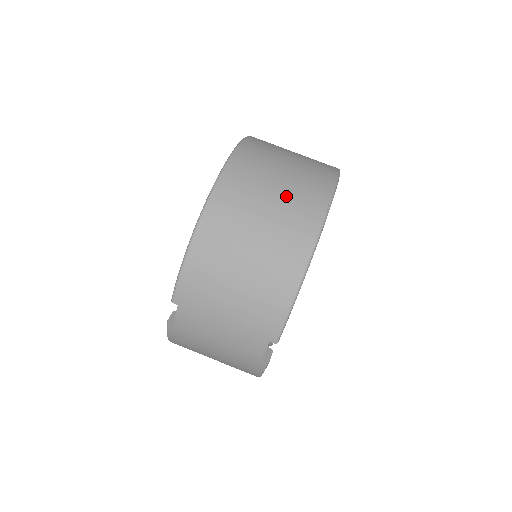
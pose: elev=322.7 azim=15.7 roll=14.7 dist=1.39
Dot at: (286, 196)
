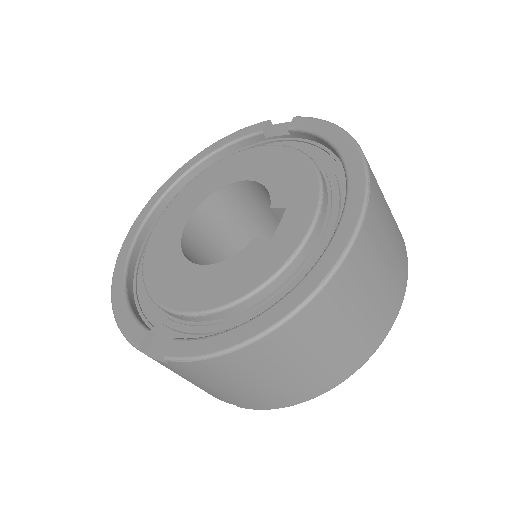
Dot at: (360, 328)
